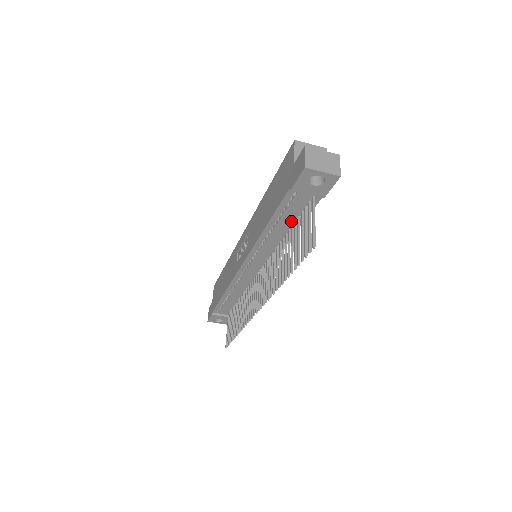
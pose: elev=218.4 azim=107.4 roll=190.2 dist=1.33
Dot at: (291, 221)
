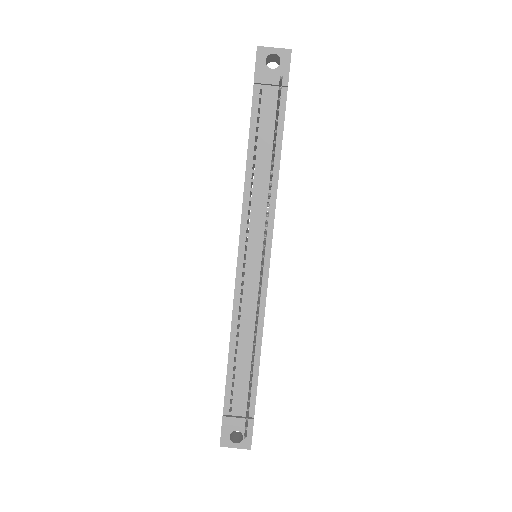
Dot at: (270, 141)
